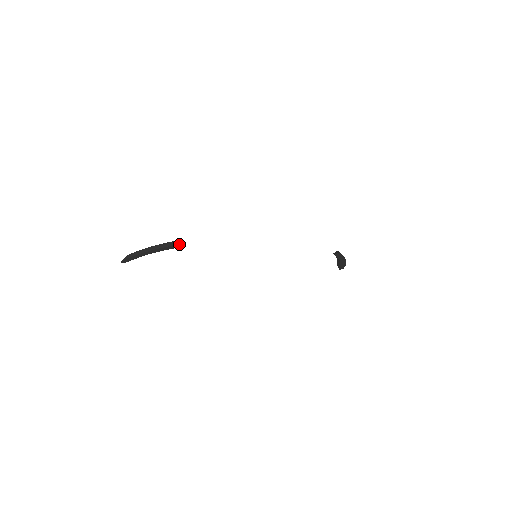
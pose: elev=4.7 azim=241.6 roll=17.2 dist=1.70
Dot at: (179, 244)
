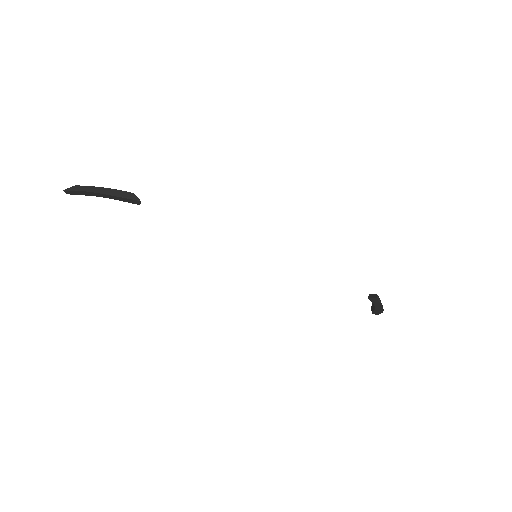
Dot at: (137, 200)
